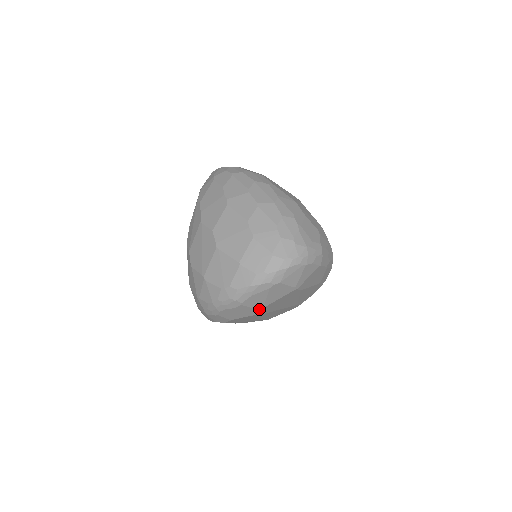
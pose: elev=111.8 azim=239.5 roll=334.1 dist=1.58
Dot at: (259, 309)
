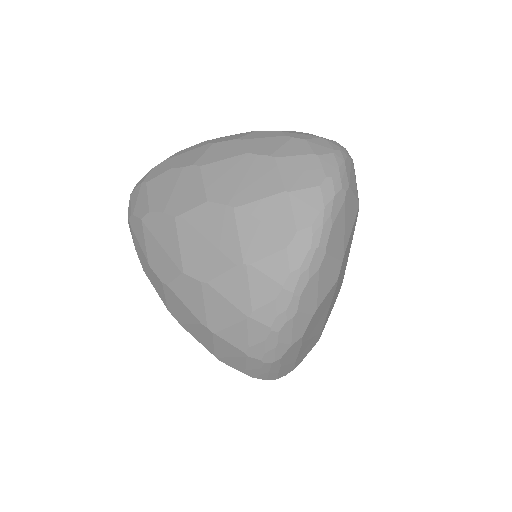
Dot at: (341, 259)
